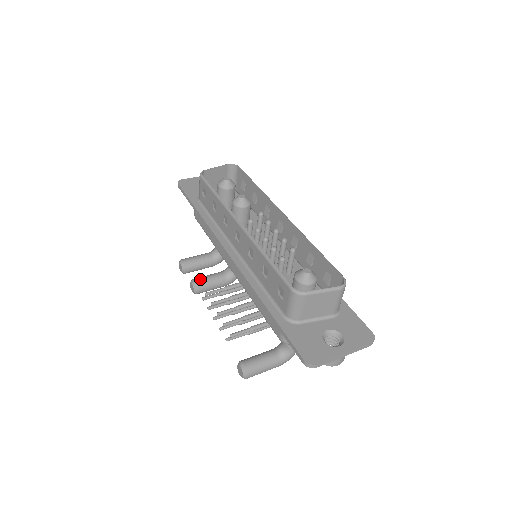
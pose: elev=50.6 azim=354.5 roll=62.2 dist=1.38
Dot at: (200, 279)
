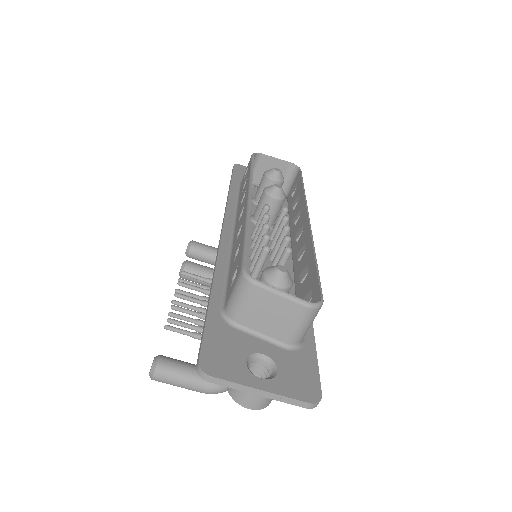
Dot at: (194, 263)
